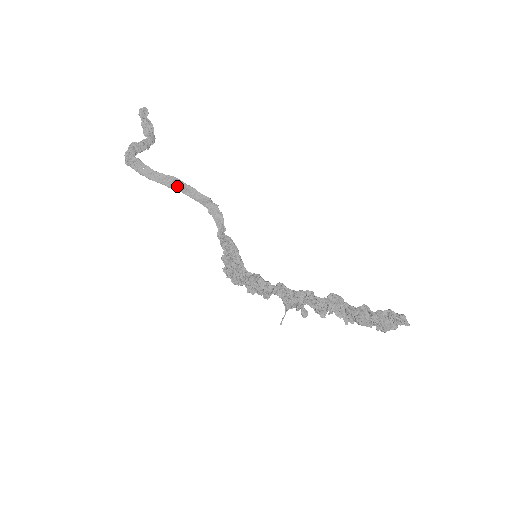
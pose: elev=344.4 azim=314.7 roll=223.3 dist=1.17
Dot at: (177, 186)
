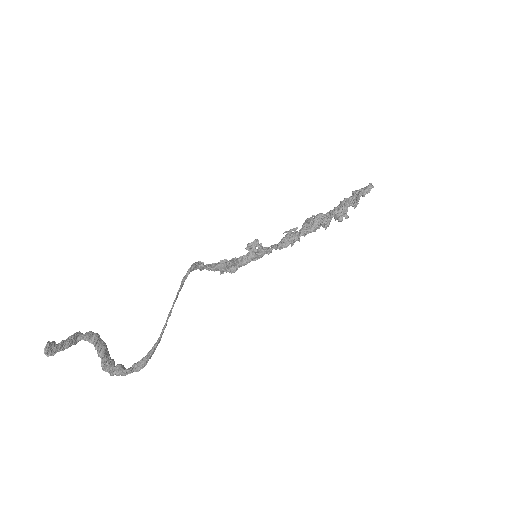
Dot at: occluded
